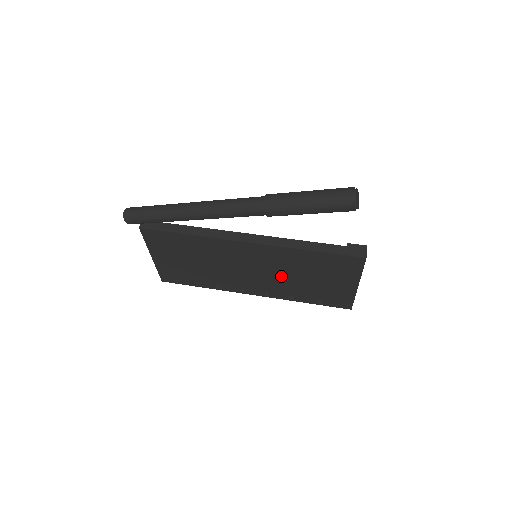
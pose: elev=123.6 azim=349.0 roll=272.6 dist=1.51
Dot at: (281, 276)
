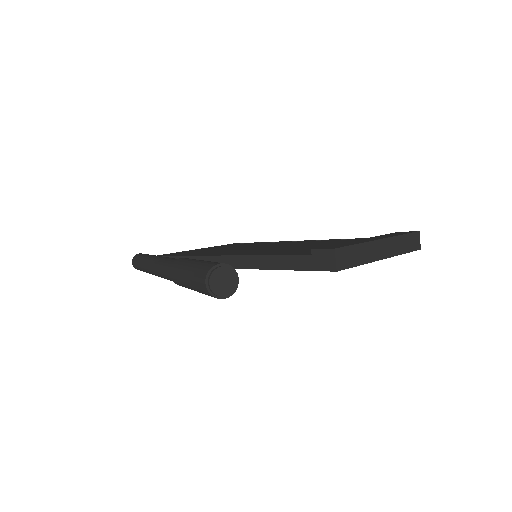
Dot at: occluded
